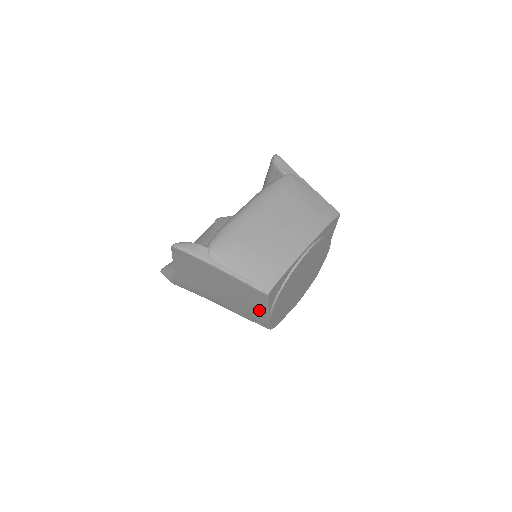
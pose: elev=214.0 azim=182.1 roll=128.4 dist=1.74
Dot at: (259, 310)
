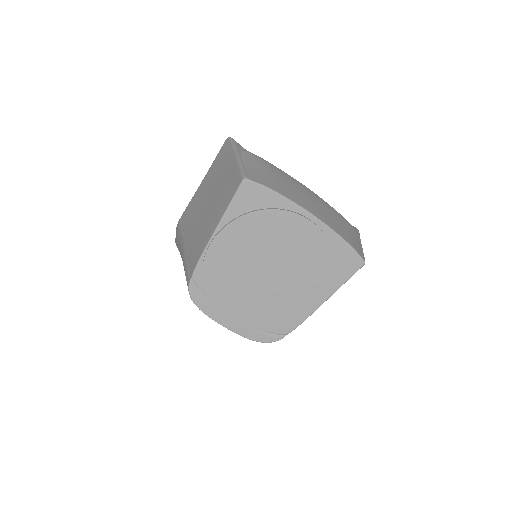
Dot at: (213, 226)
